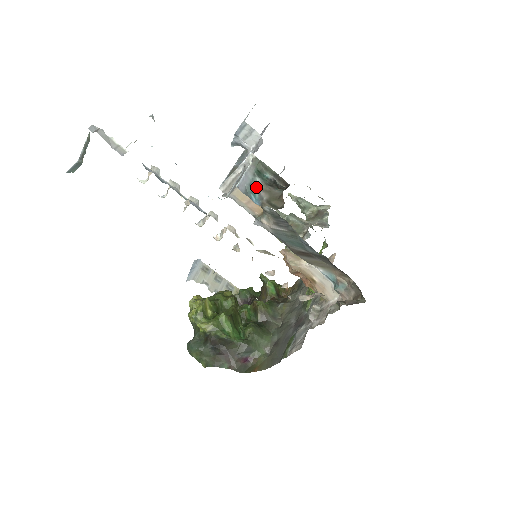
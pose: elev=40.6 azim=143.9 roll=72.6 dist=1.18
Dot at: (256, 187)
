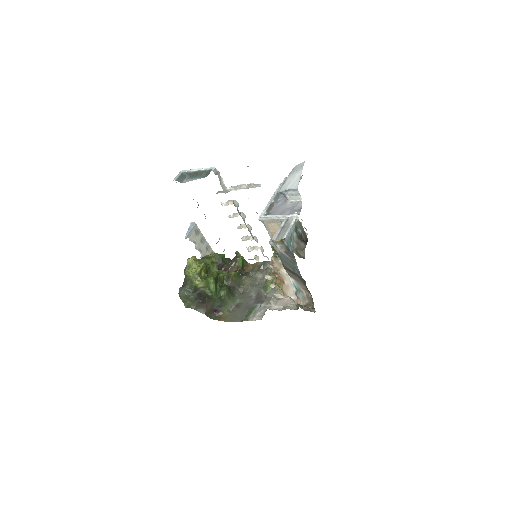
Dot at: (293, 238)
